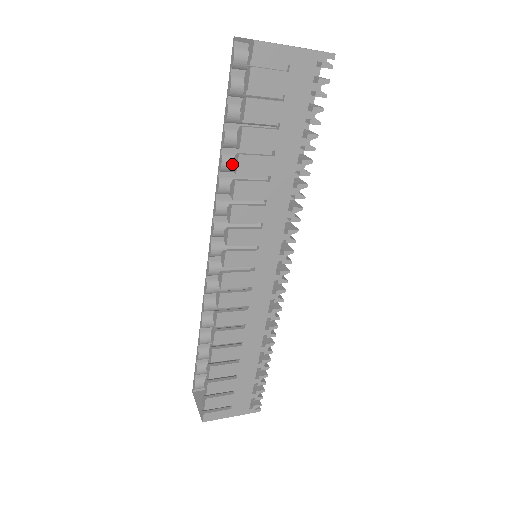
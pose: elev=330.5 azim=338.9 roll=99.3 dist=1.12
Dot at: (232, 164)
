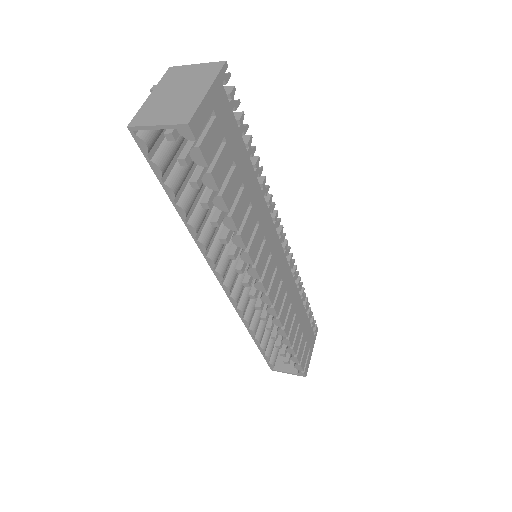
Dot at: (200, 221)
